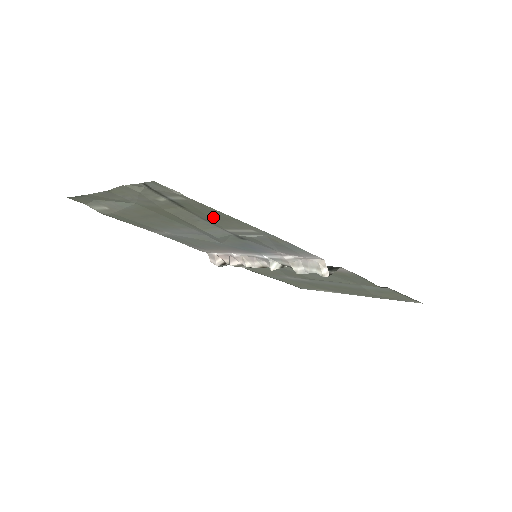
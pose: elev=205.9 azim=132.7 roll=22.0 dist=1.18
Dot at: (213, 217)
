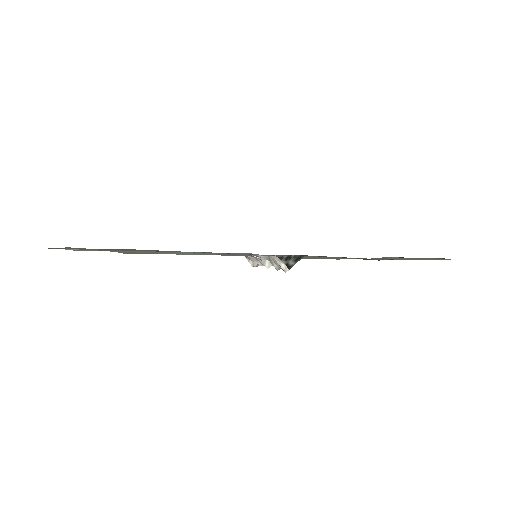
Dot at: occluded
